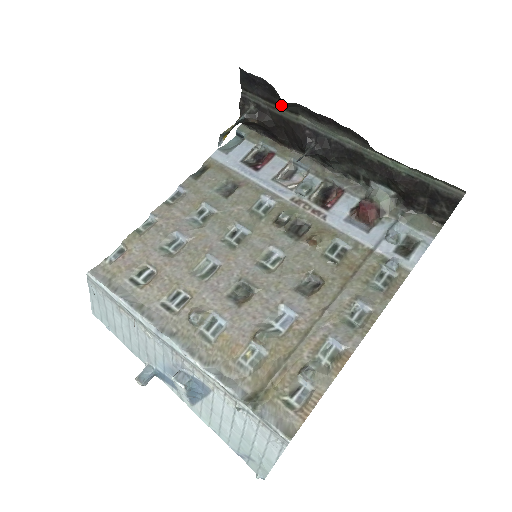
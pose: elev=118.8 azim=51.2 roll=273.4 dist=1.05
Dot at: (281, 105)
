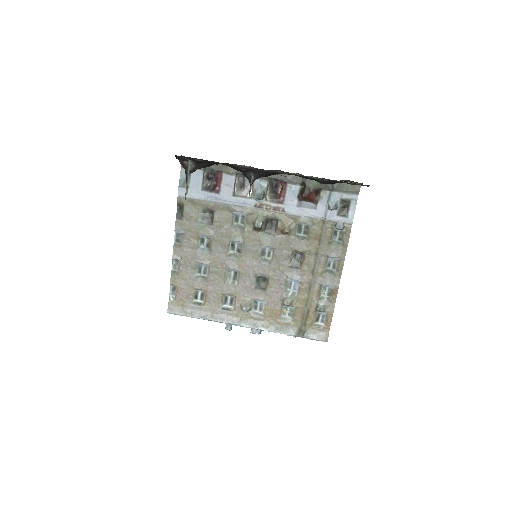
Dot at: occluded
